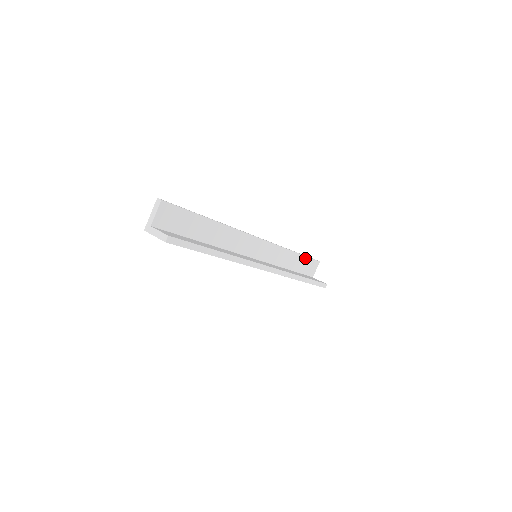
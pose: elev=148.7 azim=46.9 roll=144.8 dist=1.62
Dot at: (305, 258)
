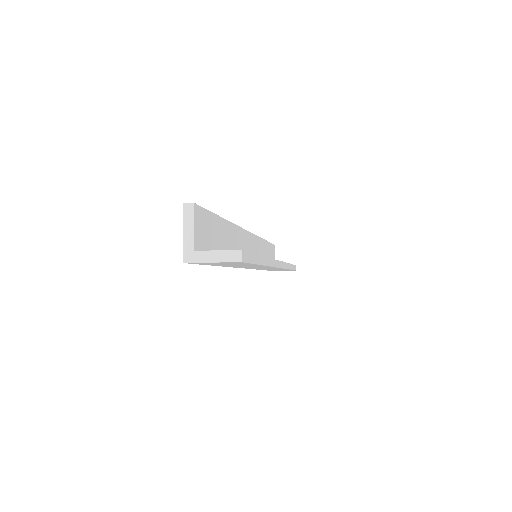
Dot at: (269, 245)
